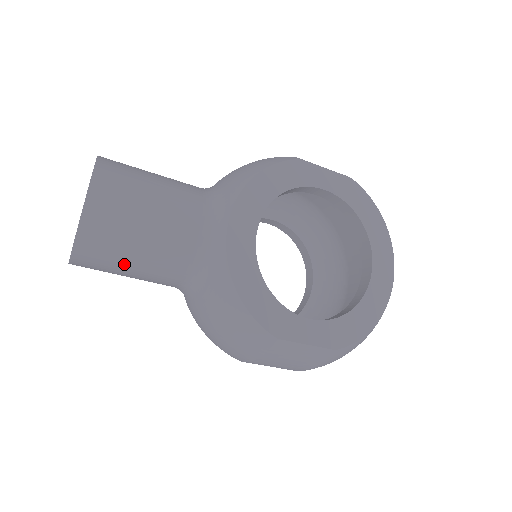
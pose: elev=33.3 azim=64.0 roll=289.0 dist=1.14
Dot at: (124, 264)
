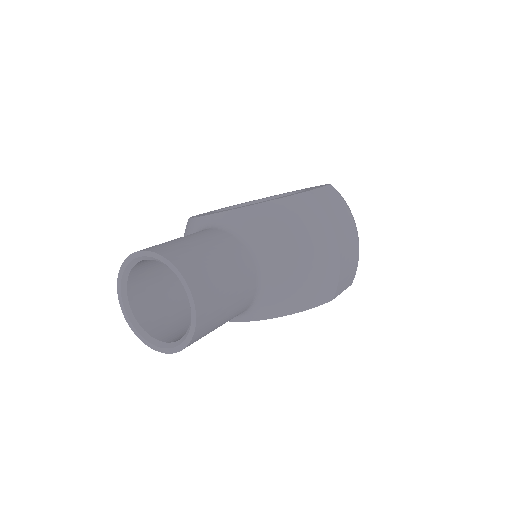
Dot at: occluded
